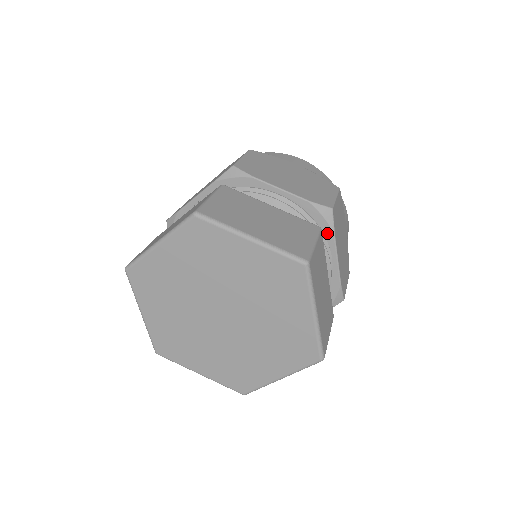
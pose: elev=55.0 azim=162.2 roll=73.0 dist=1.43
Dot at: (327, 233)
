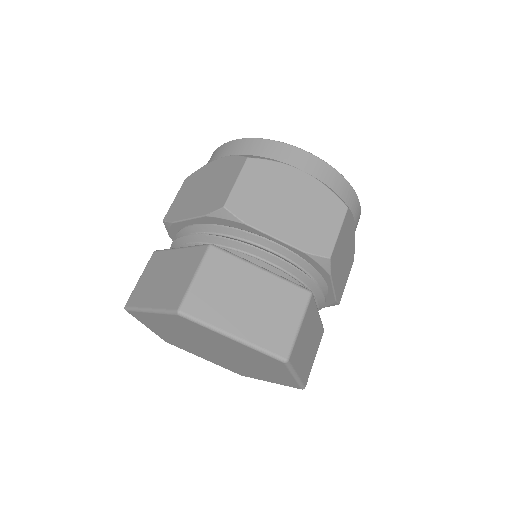
Dot at: (323, 274)
